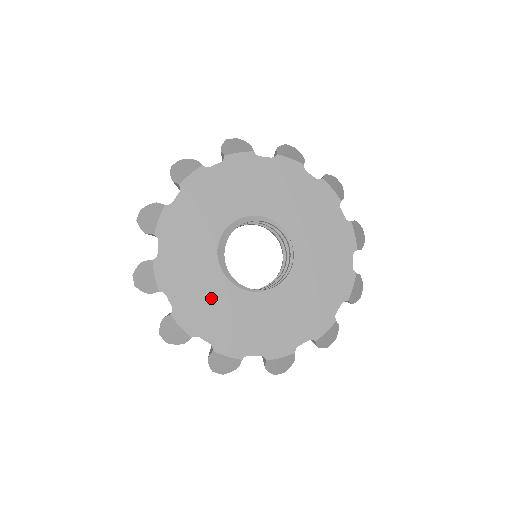
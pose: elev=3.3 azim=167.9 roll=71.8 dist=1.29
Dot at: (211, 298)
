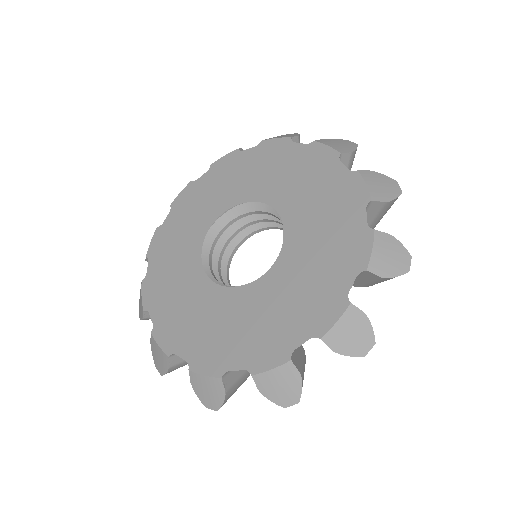
Dot at: (178, 277)
